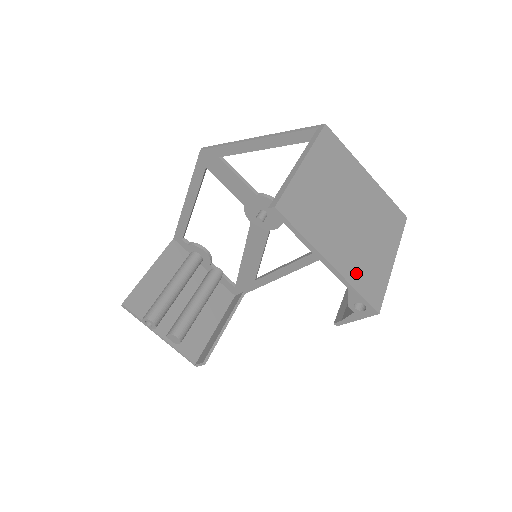
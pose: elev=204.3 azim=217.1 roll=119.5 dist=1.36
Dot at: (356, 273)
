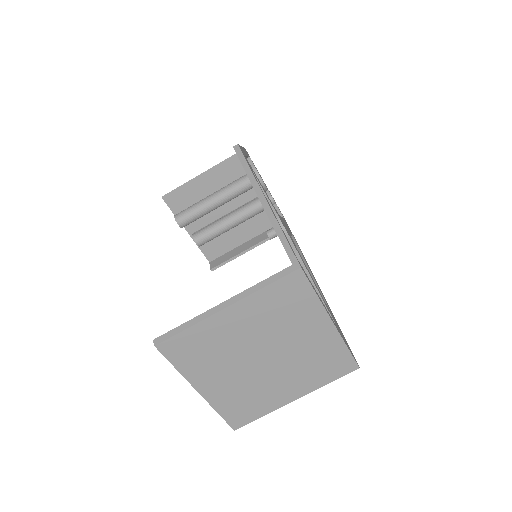
Dot at: (228, 402)
